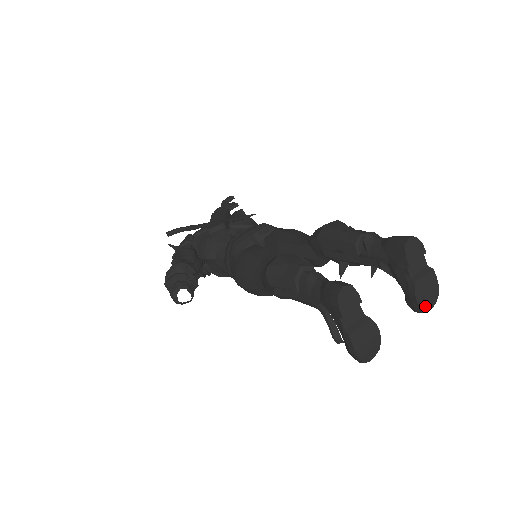
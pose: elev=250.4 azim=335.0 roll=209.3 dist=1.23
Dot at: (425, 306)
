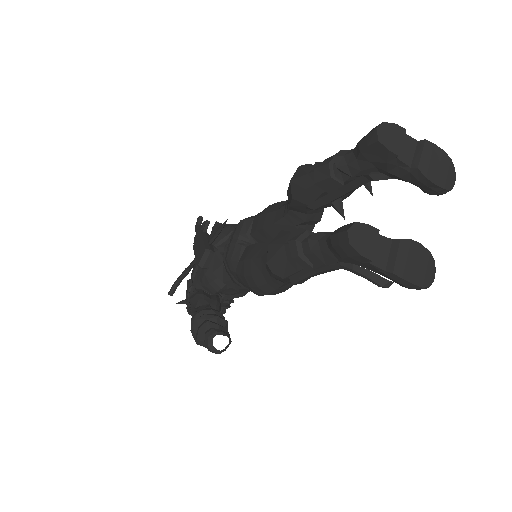
Dot at: (447, 182)
